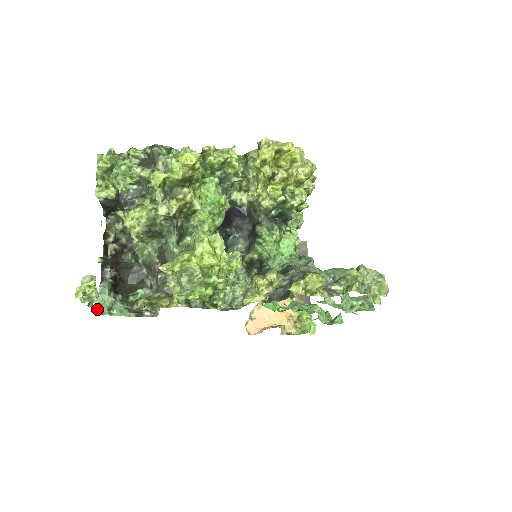
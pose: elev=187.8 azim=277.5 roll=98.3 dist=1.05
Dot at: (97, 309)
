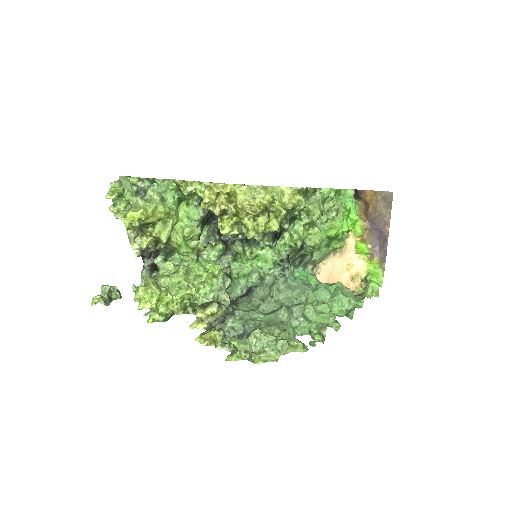
Dot at: occluded
